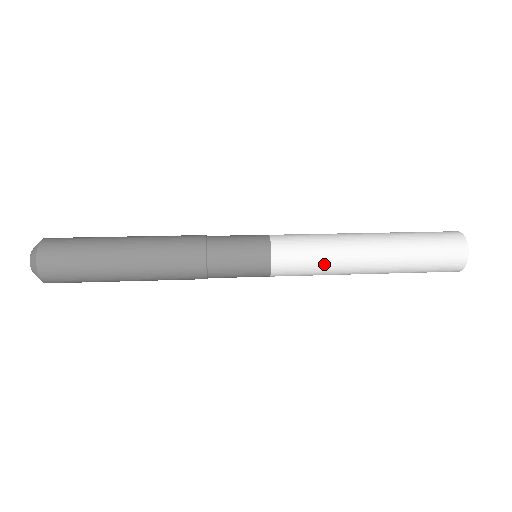
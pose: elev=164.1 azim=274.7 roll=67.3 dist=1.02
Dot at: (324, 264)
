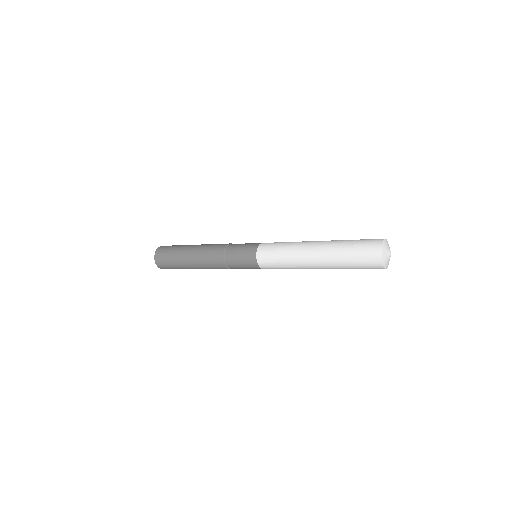
Dot at: (289, 268)
